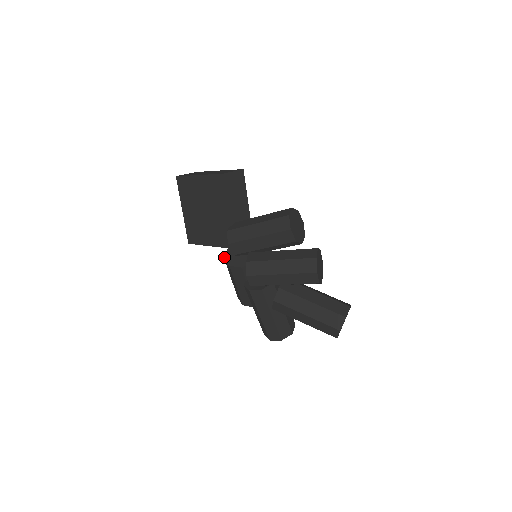
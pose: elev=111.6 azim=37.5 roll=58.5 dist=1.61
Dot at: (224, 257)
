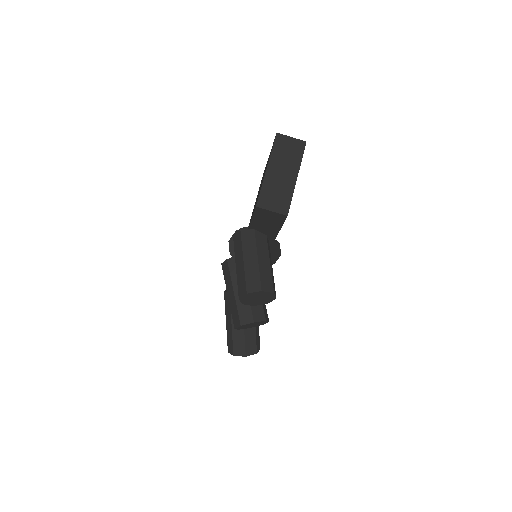
Dot at: occluded
